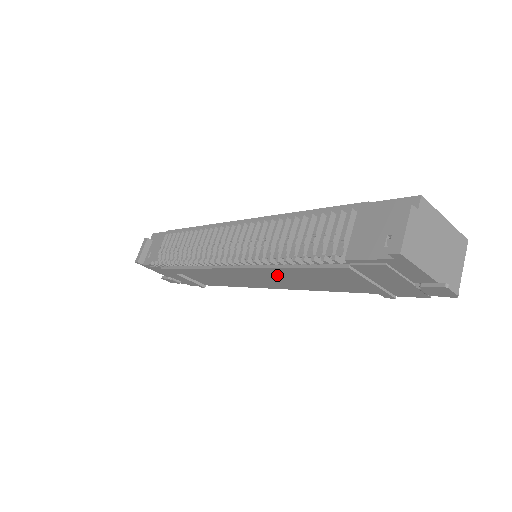
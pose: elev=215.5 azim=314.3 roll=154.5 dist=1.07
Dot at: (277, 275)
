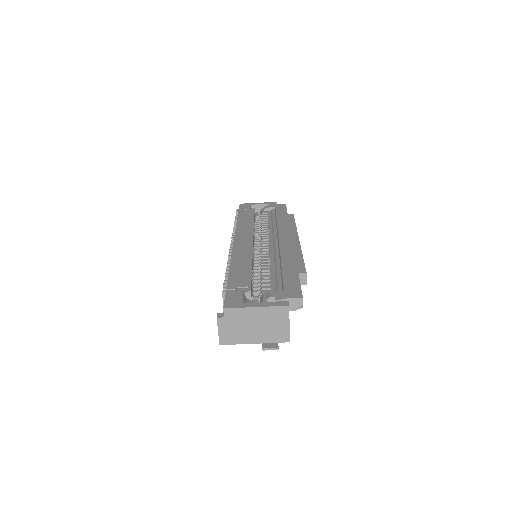
Dot at: occluded
